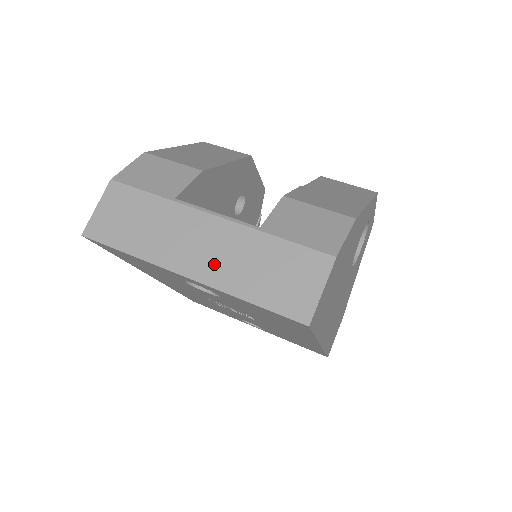
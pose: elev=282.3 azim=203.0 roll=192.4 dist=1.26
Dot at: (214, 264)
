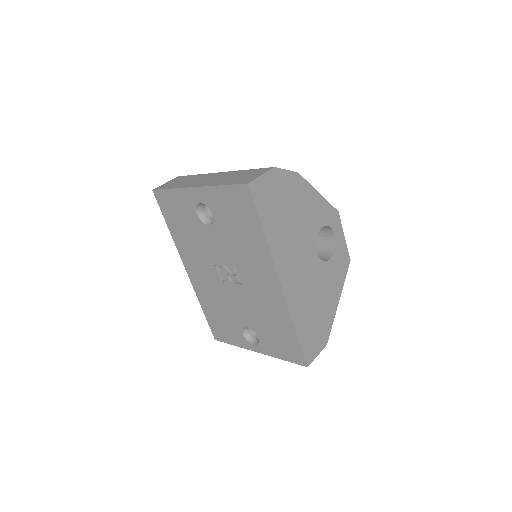
Dot at: (211, 181)
